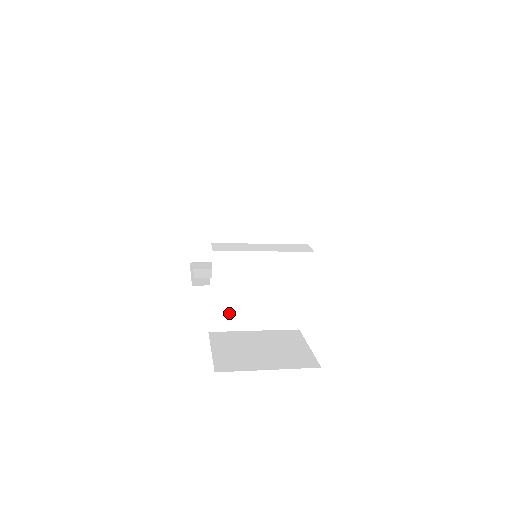
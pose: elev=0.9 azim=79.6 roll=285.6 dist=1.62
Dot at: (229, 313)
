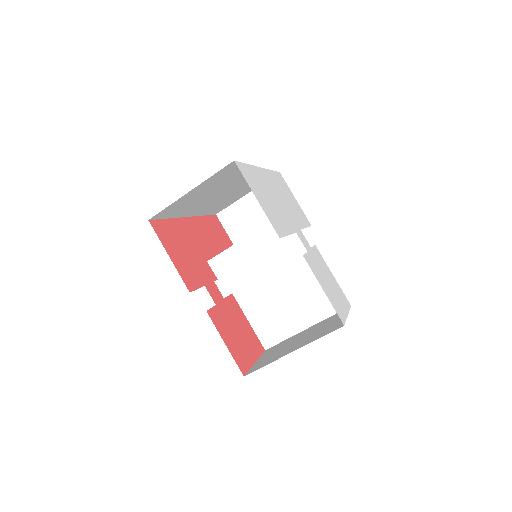
Dot at: occluded
